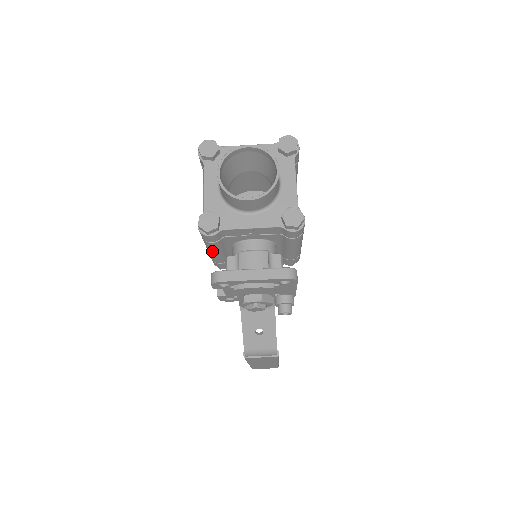
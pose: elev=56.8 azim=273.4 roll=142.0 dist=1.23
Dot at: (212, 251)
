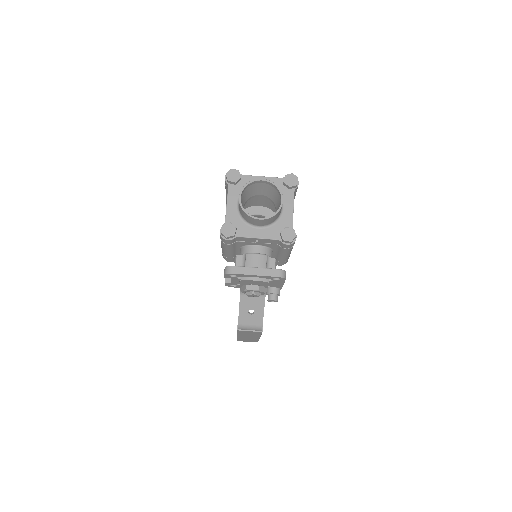
Dot at: (226, 249)
